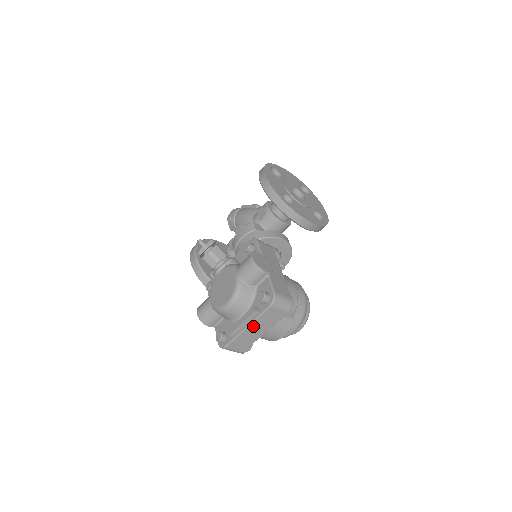
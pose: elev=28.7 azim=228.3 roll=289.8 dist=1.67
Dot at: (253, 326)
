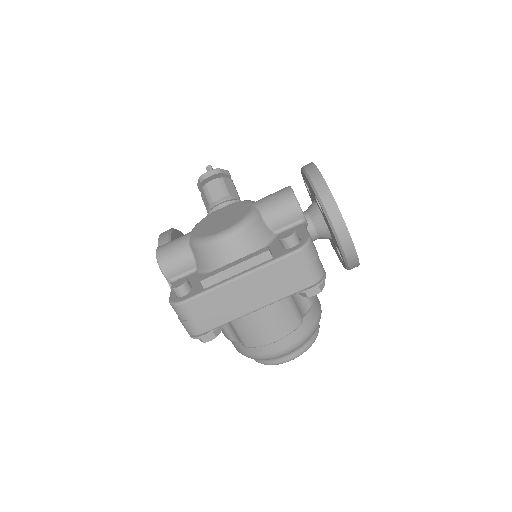
Dot at: (249, 280)
